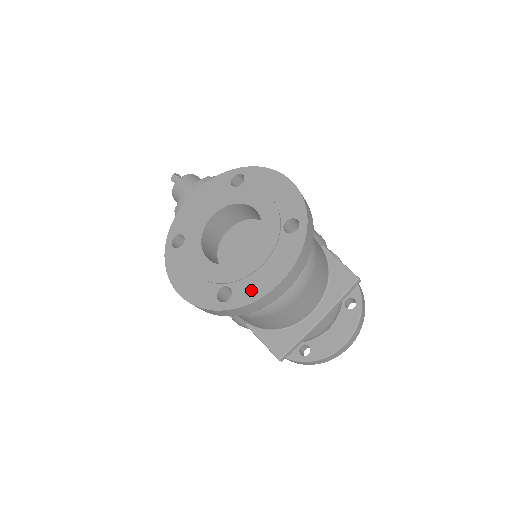
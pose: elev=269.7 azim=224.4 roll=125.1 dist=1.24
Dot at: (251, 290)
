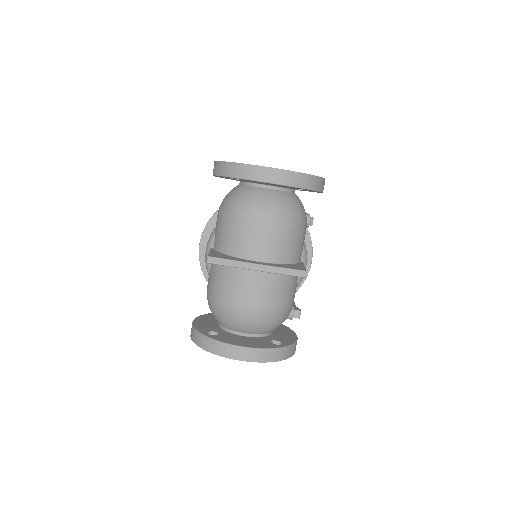
Dot at: occluded
